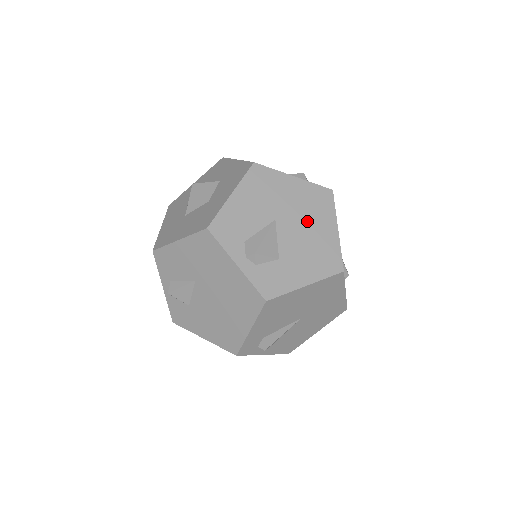
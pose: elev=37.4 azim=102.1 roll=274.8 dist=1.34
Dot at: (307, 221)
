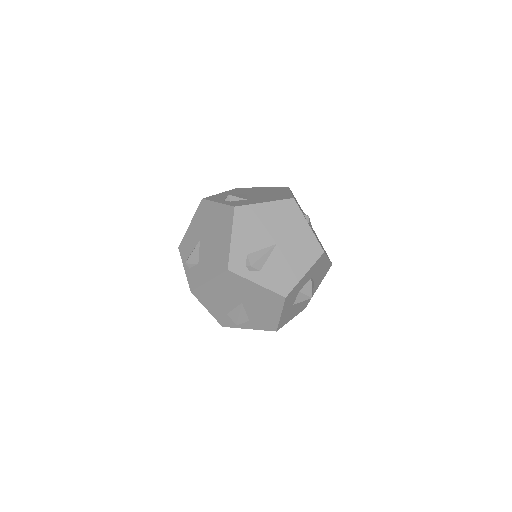
Dot at: (269, 193)
